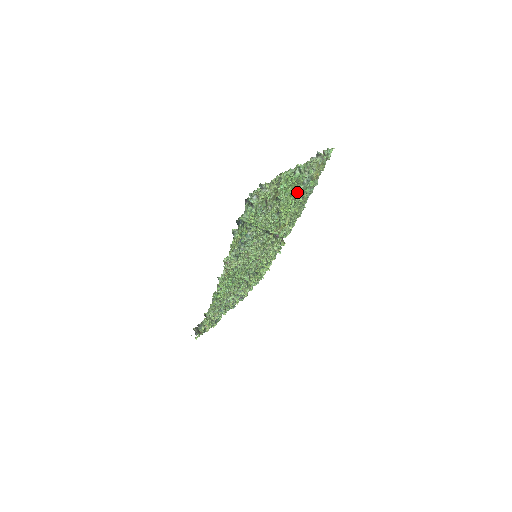
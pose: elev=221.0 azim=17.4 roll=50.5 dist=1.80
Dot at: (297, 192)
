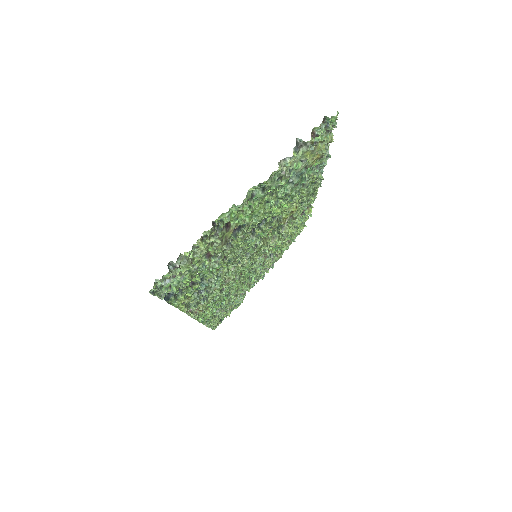
Dot at: (282, 196)
